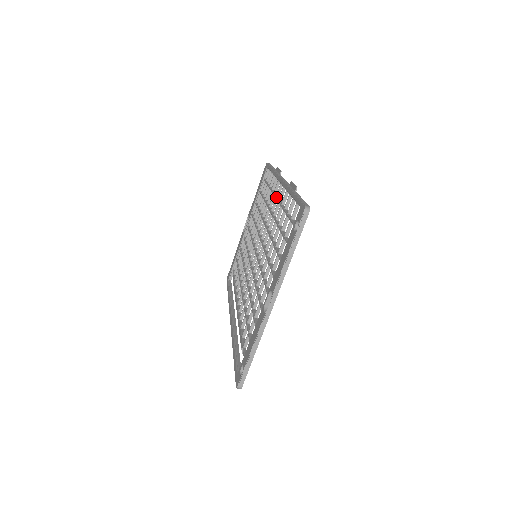
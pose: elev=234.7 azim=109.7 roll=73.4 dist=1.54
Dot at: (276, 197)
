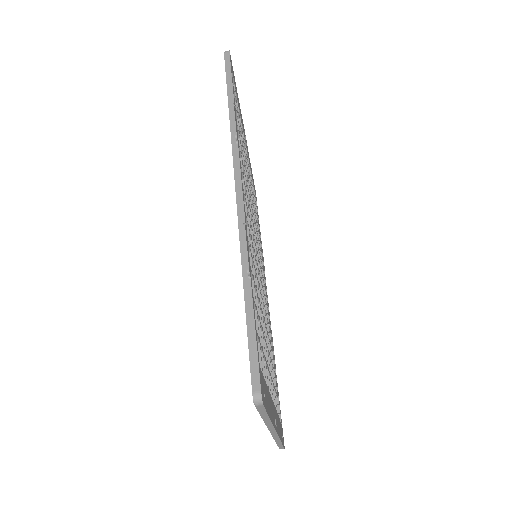
Dot at: occluded
